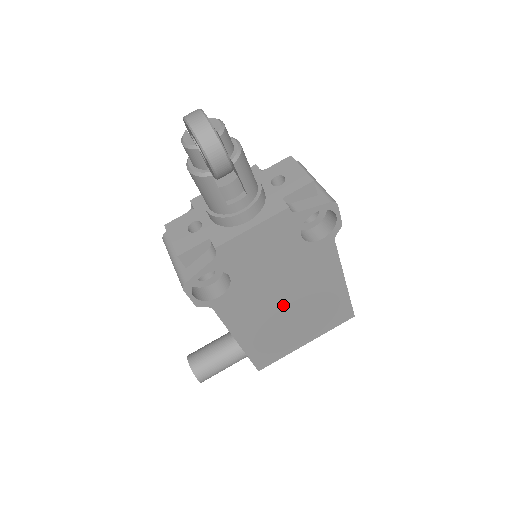
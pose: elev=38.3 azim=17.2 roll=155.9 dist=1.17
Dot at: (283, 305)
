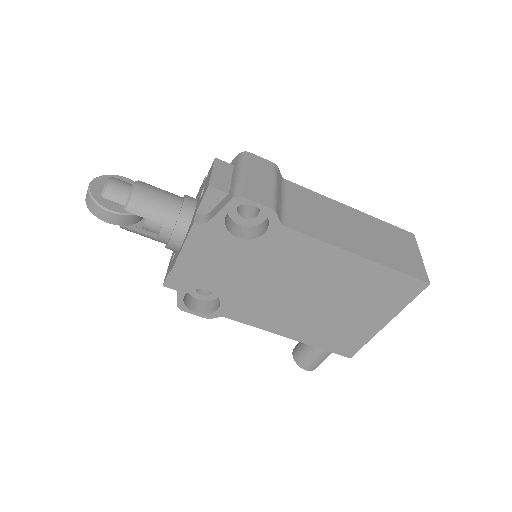
Dot at: (300, 297)
